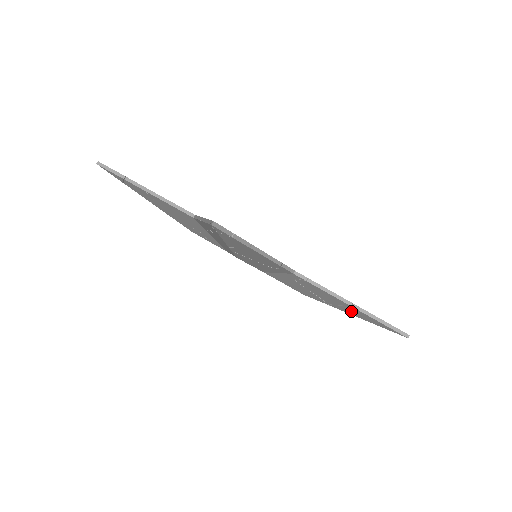
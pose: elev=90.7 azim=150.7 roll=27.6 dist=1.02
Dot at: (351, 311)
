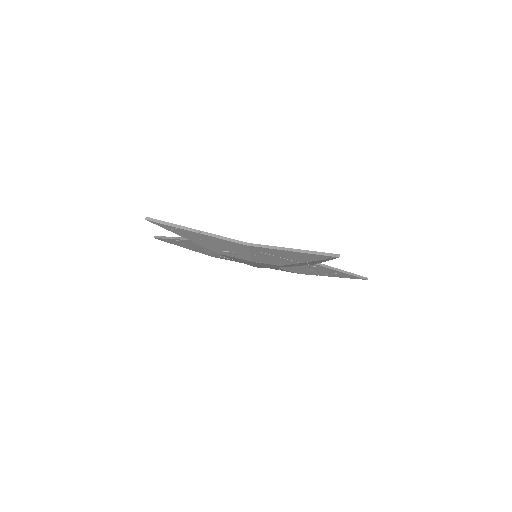
Dot at: (337, 275)
